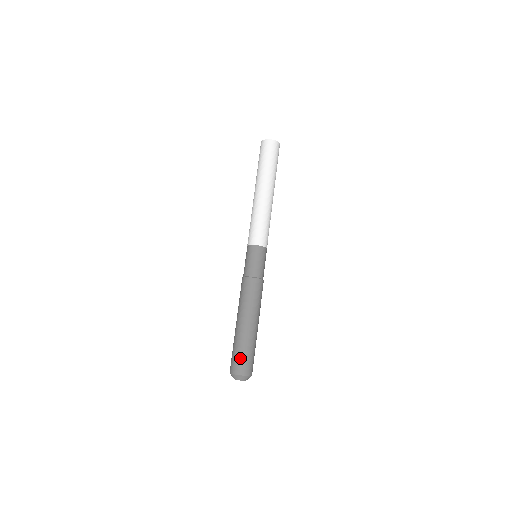
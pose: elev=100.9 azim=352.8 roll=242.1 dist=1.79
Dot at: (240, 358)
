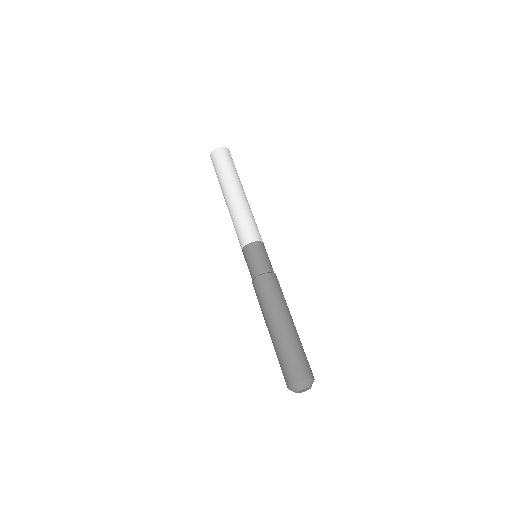
Dot at: (296, 361)
